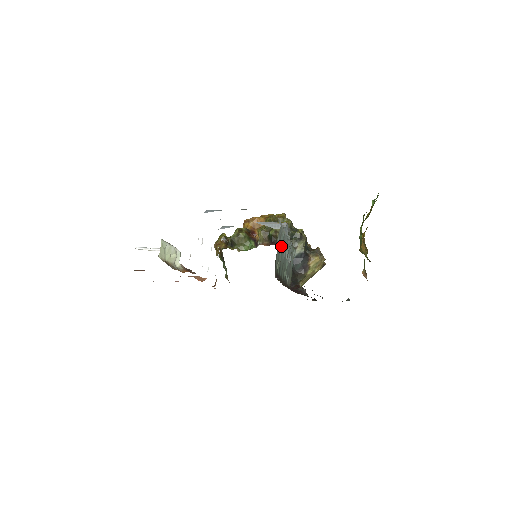
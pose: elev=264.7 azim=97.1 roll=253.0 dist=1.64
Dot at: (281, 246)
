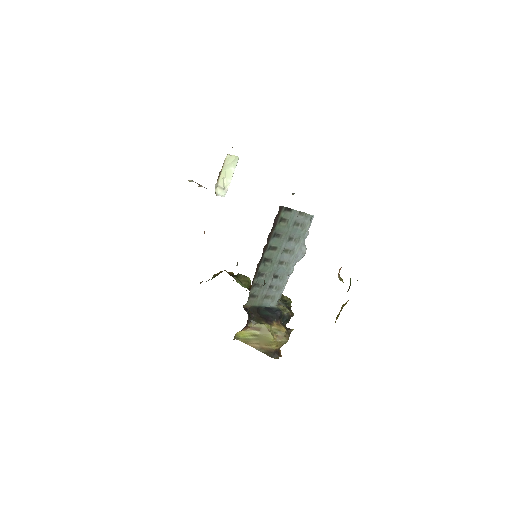
Dot at: (294, 231)
